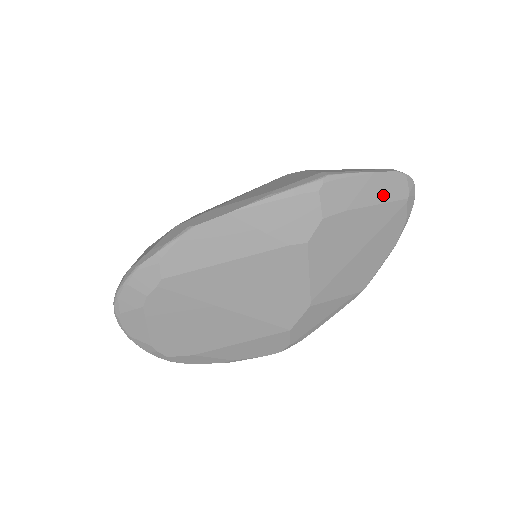
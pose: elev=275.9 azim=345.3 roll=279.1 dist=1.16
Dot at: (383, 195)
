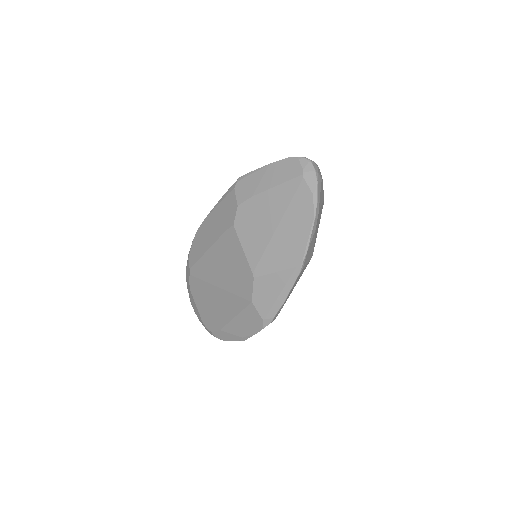
Dot at: (280, 178)
